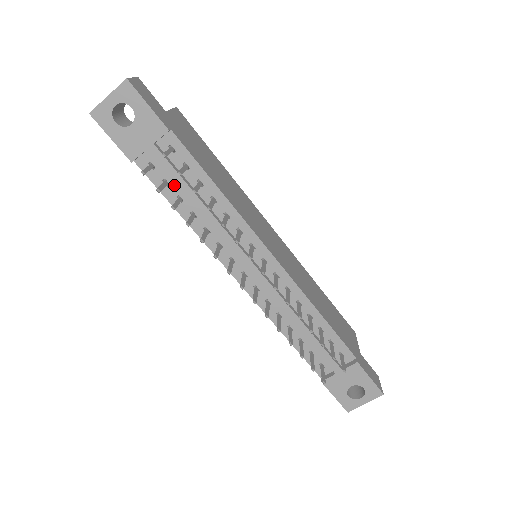
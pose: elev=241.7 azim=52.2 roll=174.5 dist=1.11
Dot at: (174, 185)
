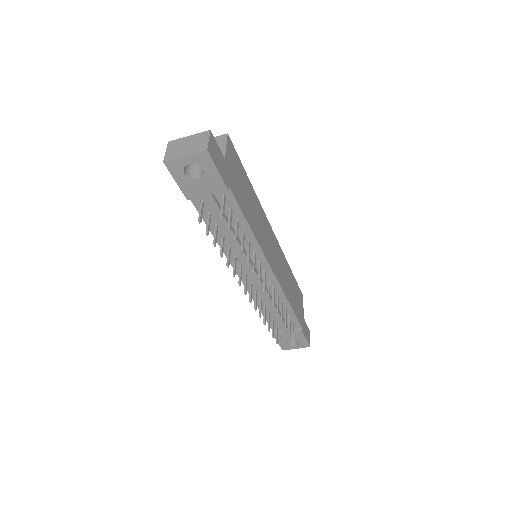
Dot at: (216, 218)
